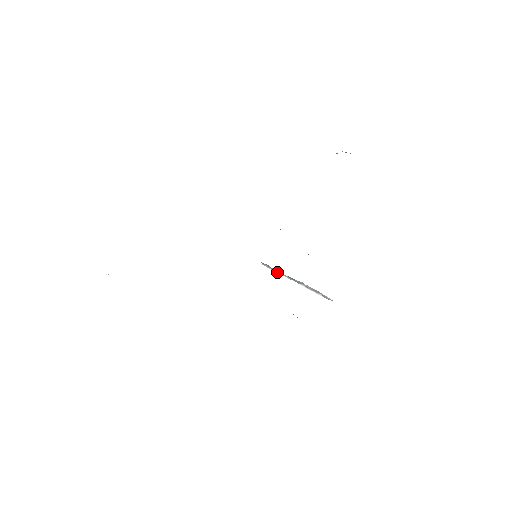
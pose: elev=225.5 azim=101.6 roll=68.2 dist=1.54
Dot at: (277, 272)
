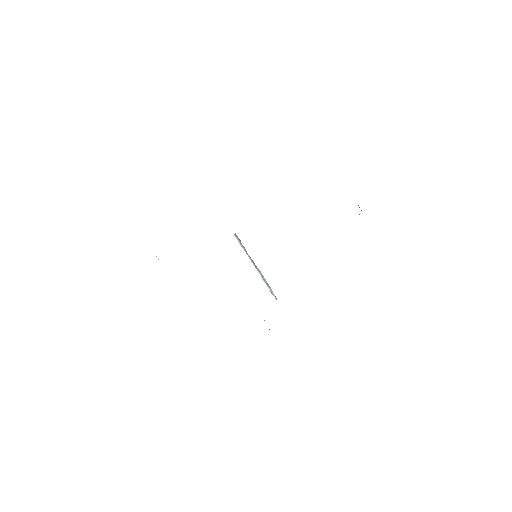
Dot at: (244, 250)
